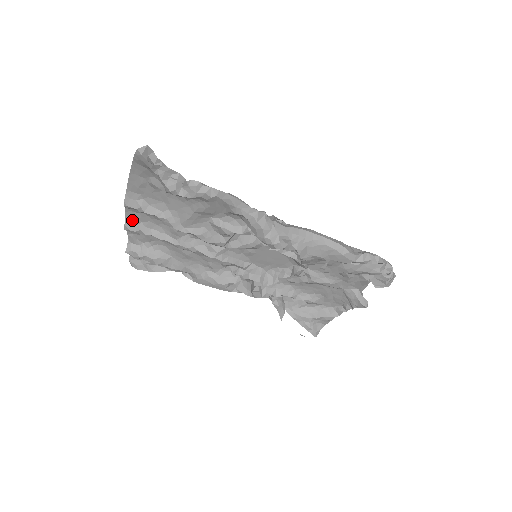
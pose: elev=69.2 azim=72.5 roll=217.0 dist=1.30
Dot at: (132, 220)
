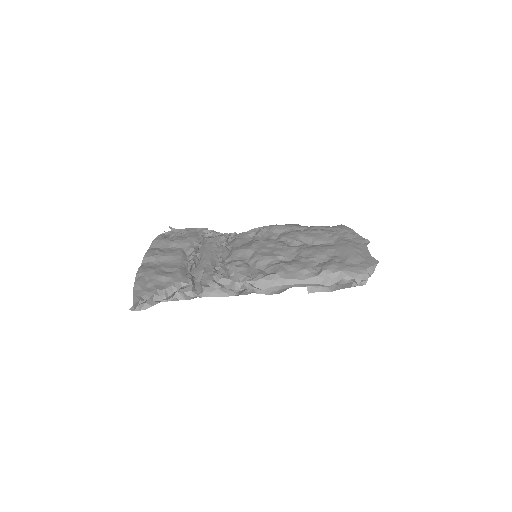
Dot at: occluded
